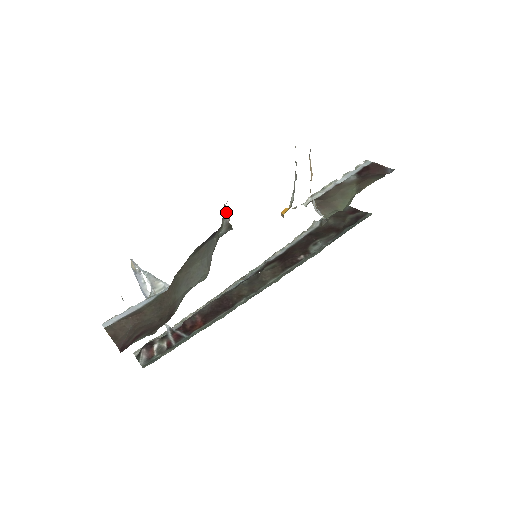
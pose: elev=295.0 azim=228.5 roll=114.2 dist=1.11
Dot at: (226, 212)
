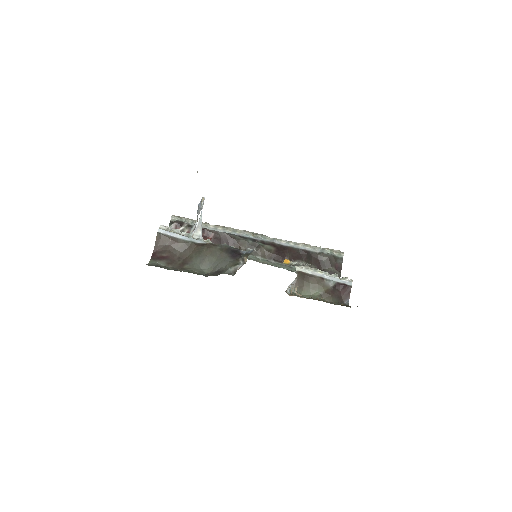
Dot at: (244, 261)
